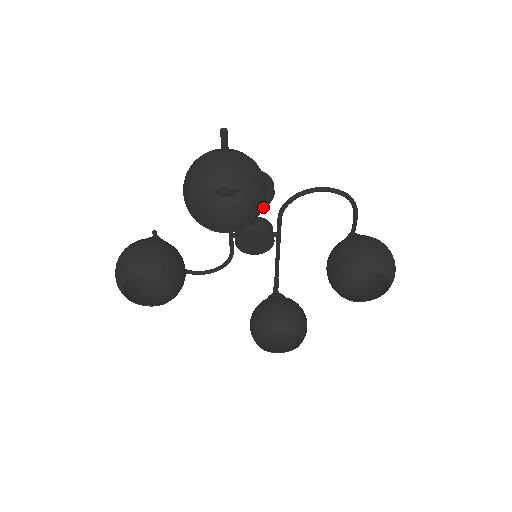
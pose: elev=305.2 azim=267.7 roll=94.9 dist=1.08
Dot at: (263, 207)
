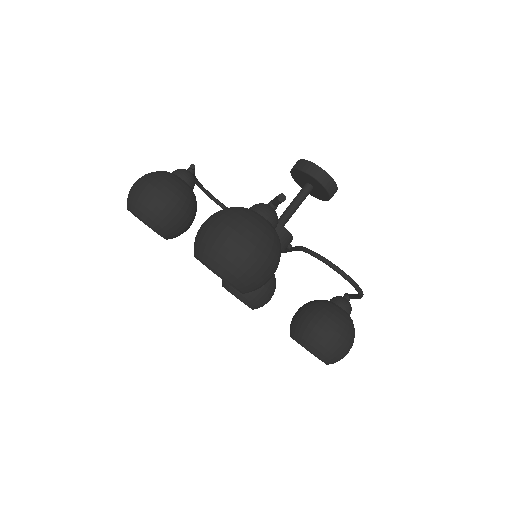
Dot at: (314, 196)
